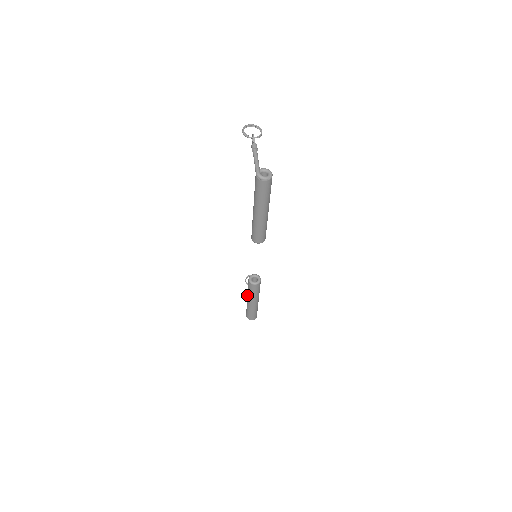
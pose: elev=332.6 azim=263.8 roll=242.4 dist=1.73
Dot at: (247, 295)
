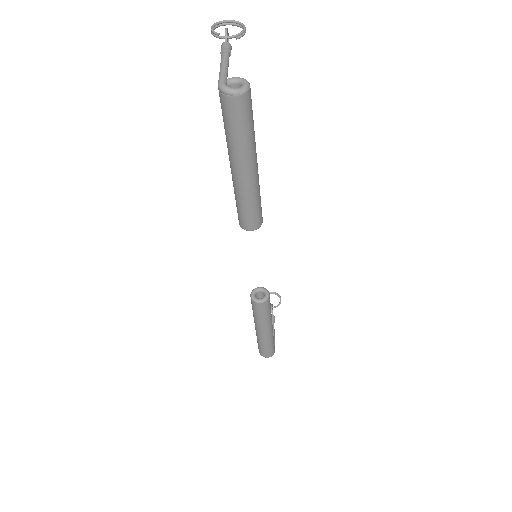
Dot at: occluded
